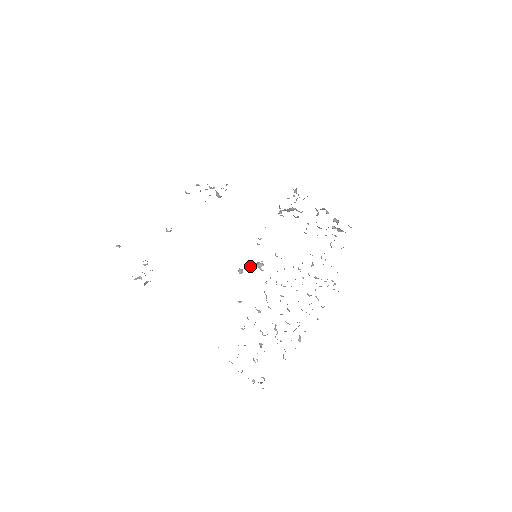
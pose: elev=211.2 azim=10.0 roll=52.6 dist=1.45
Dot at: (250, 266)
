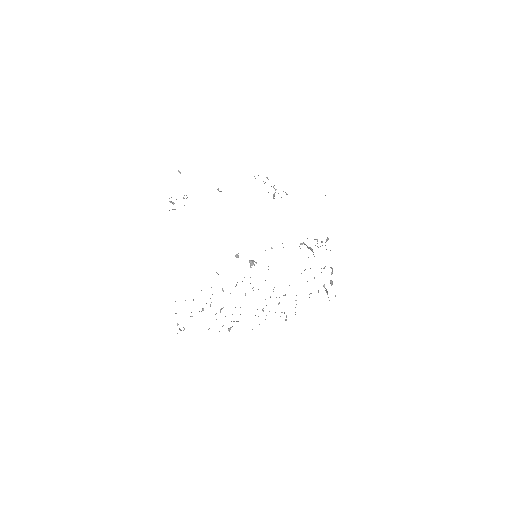
Dot at: occluded
